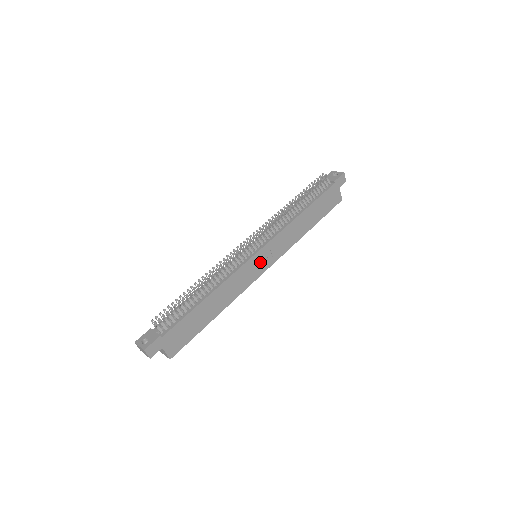
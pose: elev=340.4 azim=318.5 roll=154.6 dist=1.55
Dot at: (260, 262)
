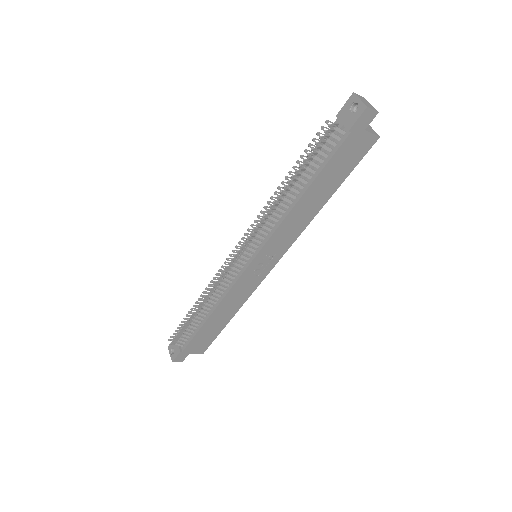
Dot at: (260, 266)
